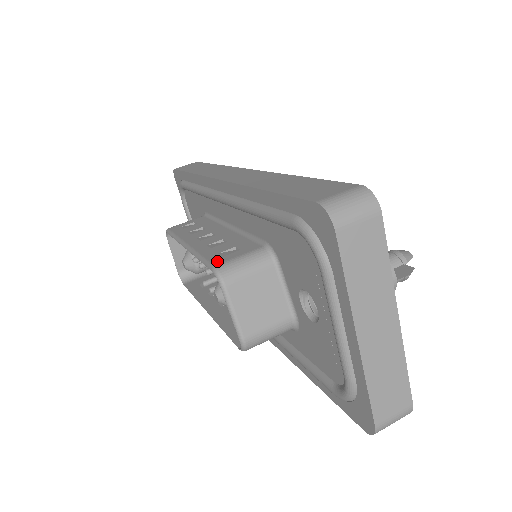
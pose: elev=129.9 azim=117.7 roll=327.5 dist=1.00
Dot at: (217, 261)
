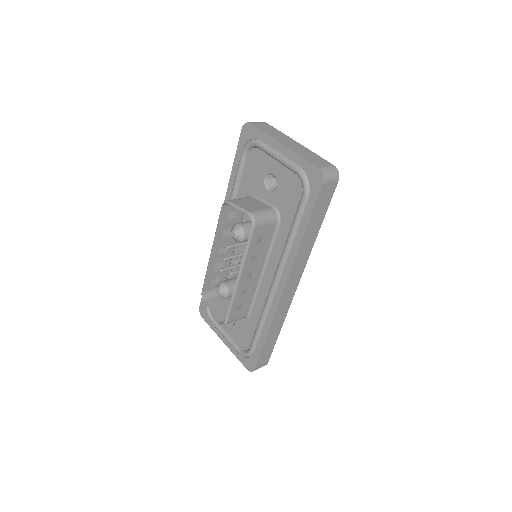
Dot at: (224, 209)
